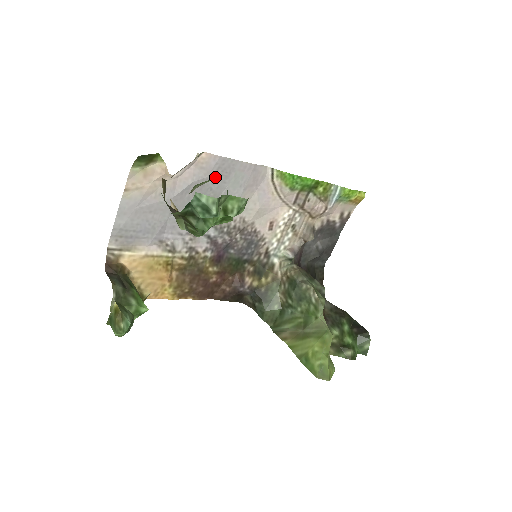
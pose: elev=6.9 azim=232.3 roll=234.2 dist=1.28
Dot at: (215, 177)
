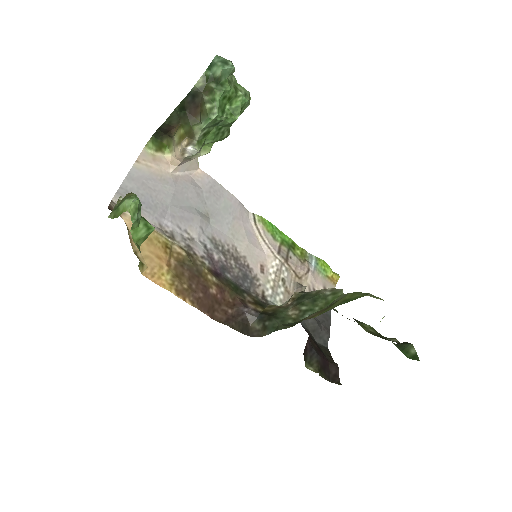
Dot at: (208, 194)
